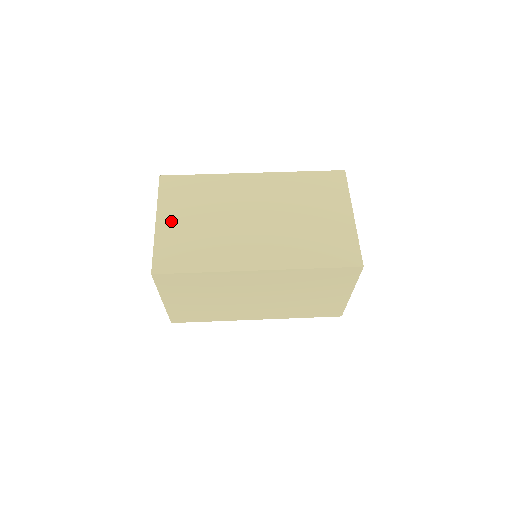
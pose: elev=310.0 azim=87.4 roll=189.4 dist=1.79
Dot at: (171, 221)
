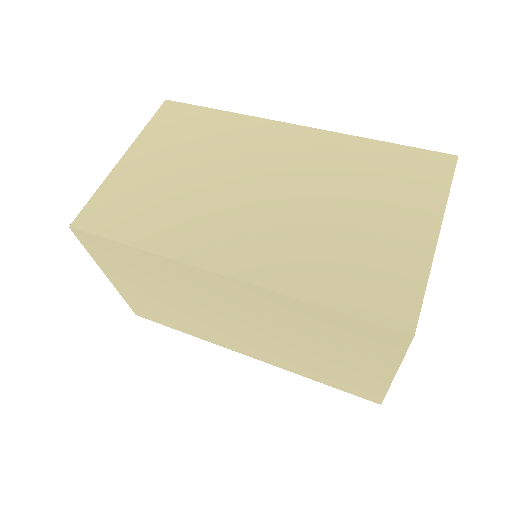
Dot at: (142, 162)
